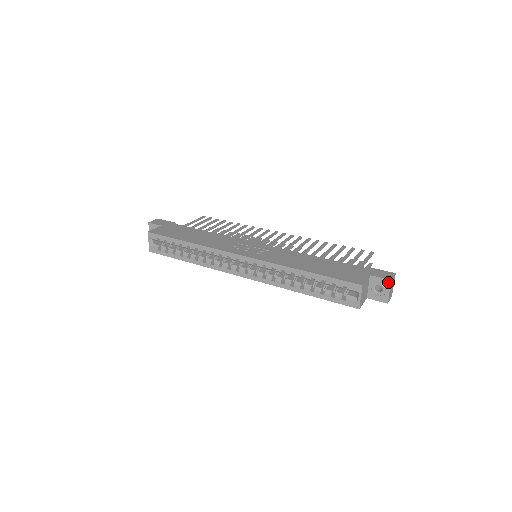
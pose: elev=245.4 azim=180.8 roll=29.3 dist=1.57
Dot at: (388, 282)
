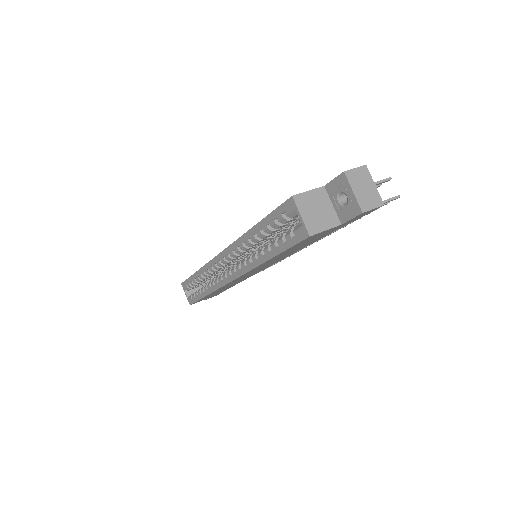
Dot at: (343, 178)
